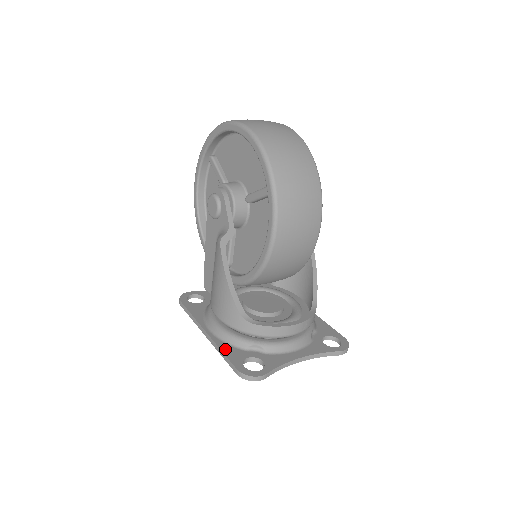
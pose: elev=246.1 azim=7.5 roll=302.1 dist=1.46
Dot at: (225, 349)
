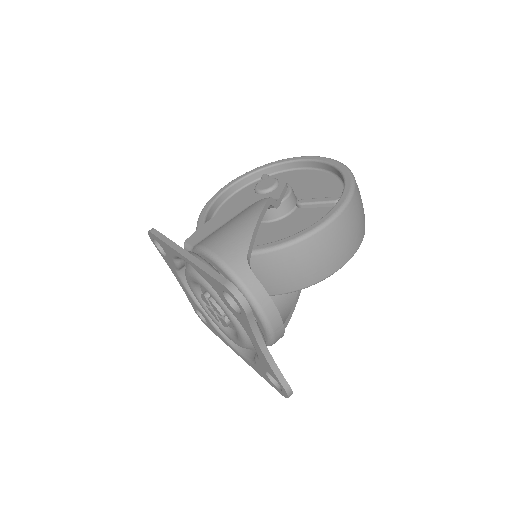
Dot at: occluded
